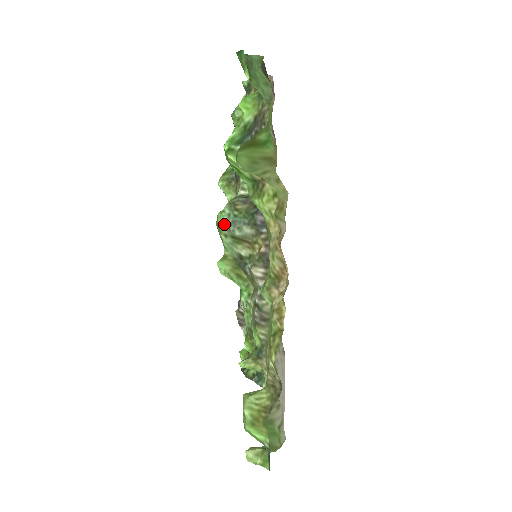
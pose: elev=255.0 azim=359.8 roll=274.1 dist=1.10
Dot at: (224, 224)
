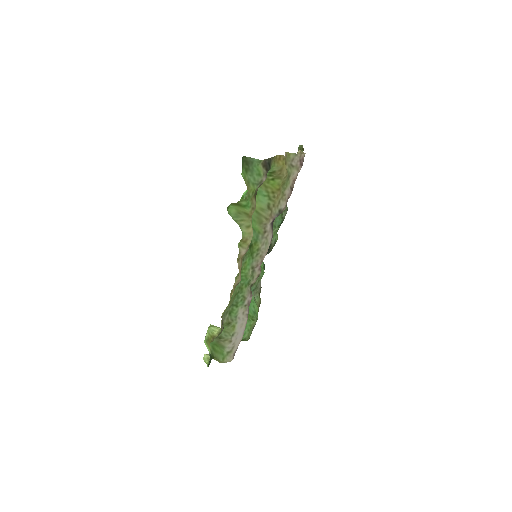
Dot at: occluded
